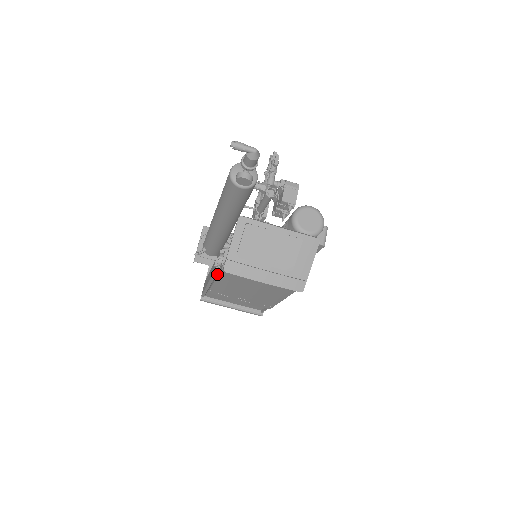
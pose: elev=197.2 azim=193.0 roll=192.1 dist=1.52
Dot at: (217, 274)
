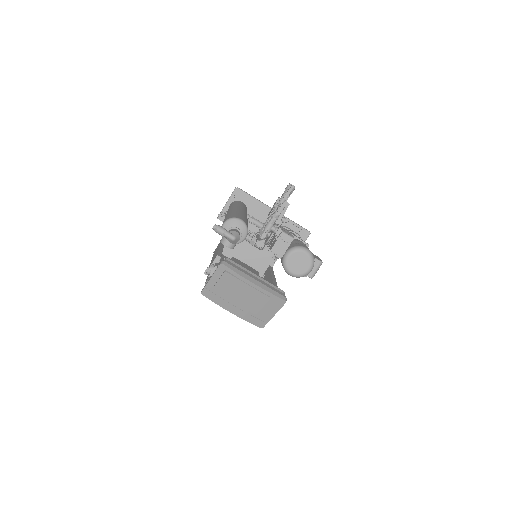
Dot at: (208, 275)
